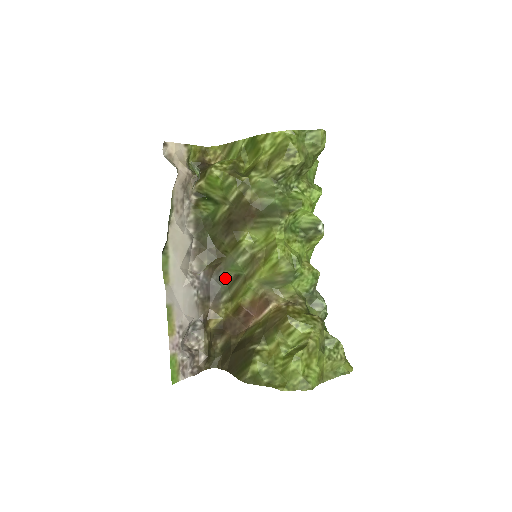
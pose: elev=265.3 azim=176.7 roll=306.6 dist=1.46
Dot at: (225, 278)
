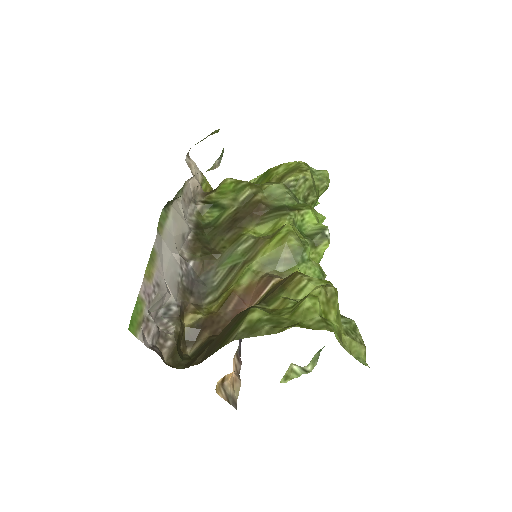
Dot at: (215, 277)
